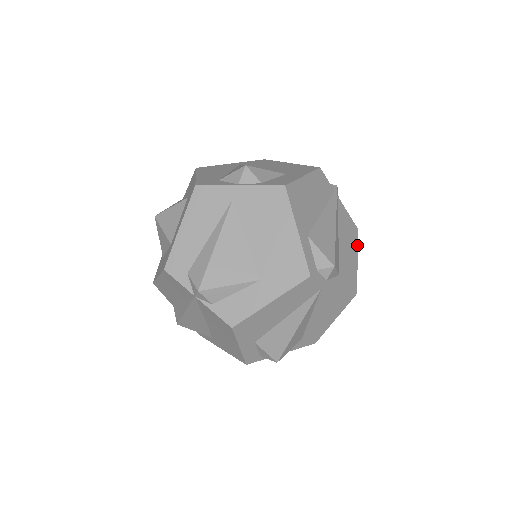
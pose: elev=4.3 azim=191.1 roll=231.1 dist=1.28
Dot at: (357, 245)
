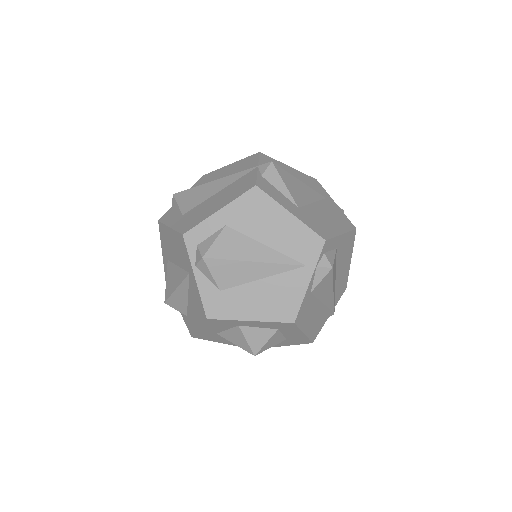
Dot at: (309, 337)
